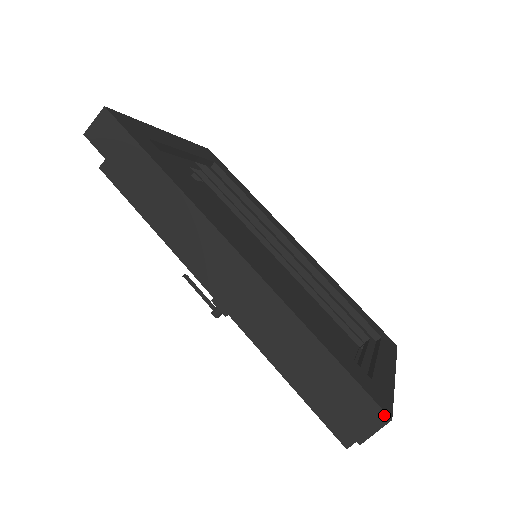
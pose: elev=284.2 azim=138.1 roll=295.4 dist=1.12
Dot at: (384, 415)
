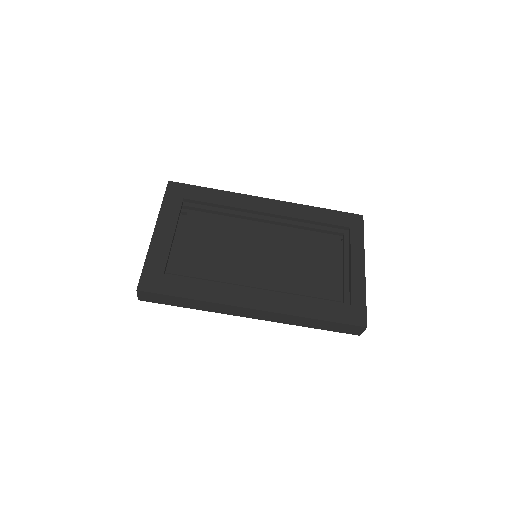
Dot at: (363, 327)
